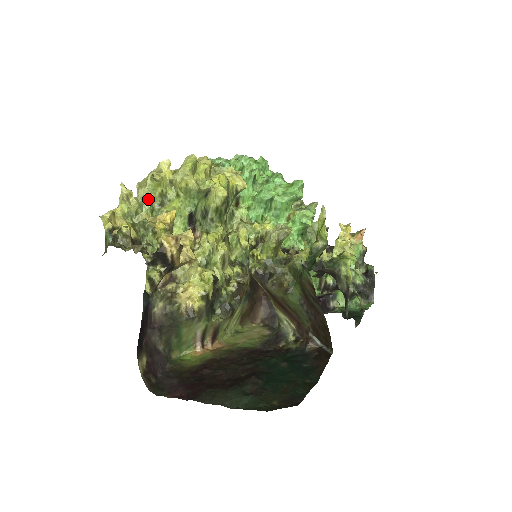
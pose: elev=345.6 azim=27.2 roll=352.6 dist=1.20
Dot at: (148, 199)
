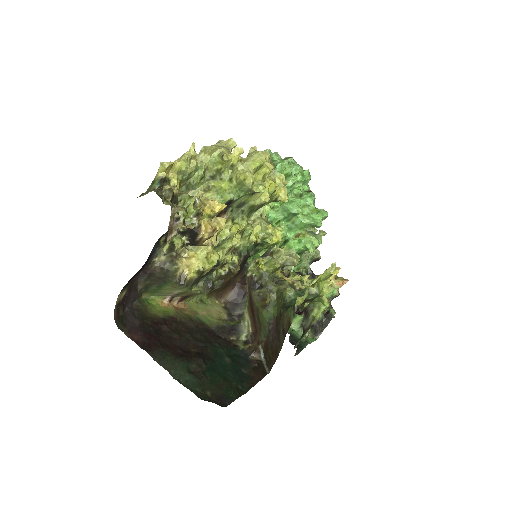
Dot at: (205, 167)
